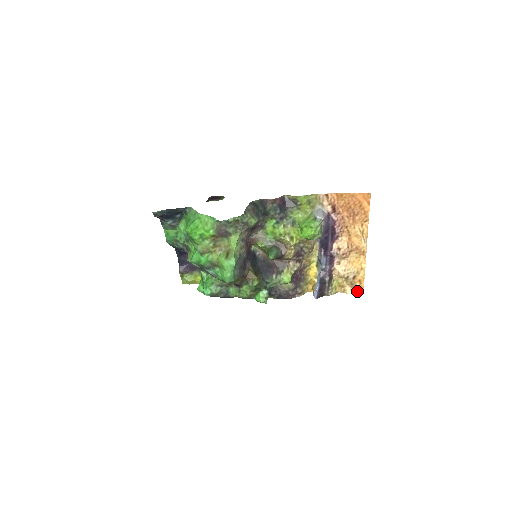
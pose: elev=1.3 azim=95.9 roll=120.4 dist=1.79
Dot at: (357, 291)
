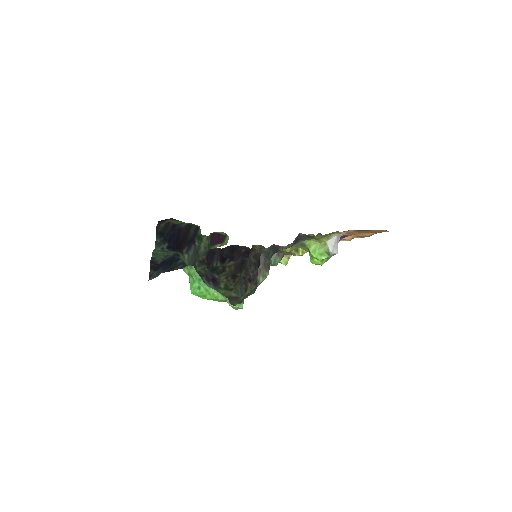
Dot at: (346, 240)
